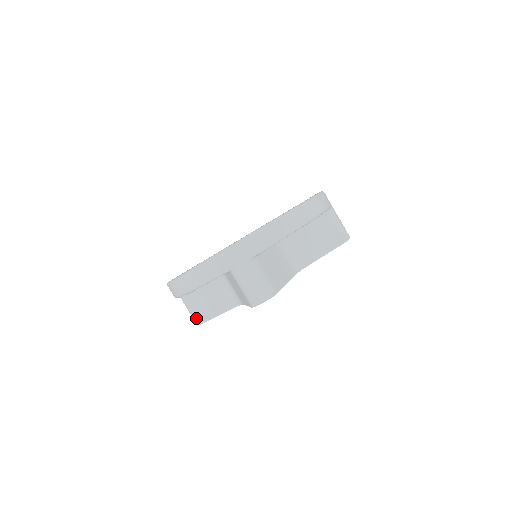
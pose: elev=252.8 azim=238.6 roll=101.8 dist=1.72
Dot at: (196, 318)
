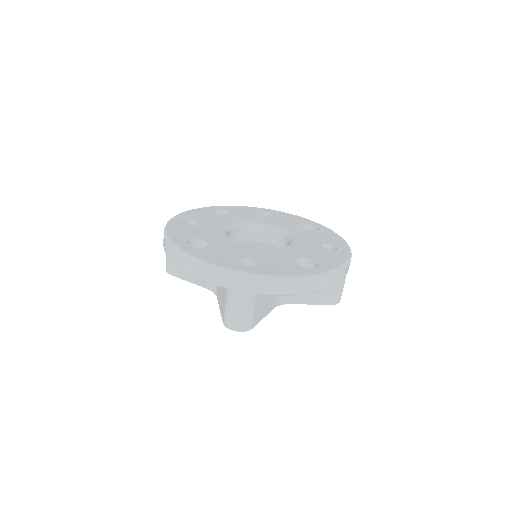
Dot at: (169, 267)
